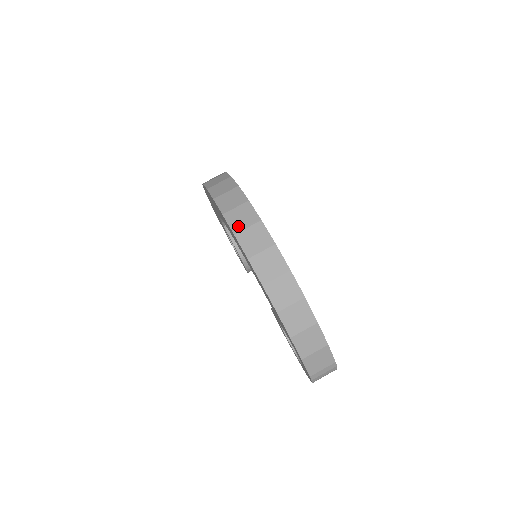
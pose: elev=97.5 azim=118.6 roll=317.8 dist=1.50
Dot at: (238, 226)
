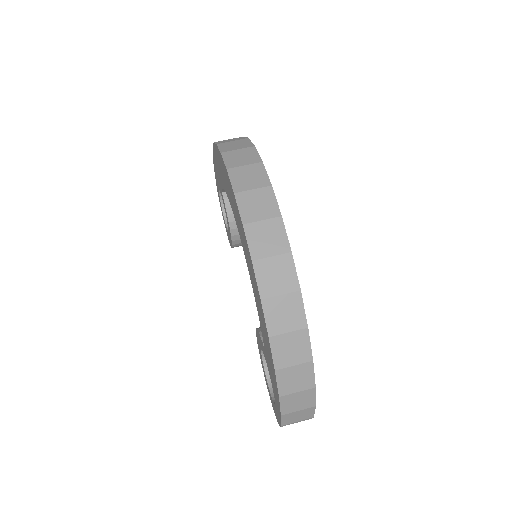
Dot at: (260, 250)
